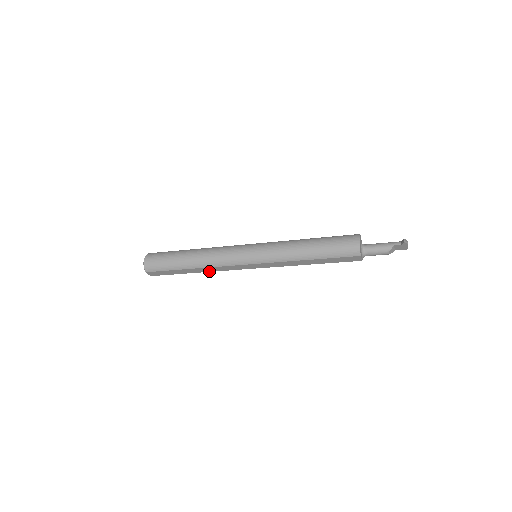
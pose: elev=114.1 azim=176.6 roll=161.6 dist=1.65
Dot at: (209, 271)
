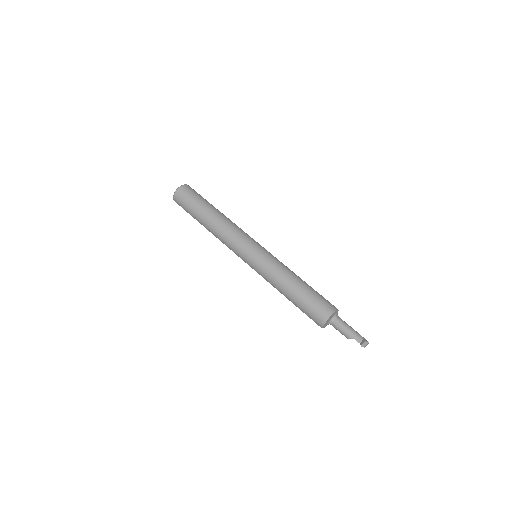
Dot at: occluded
